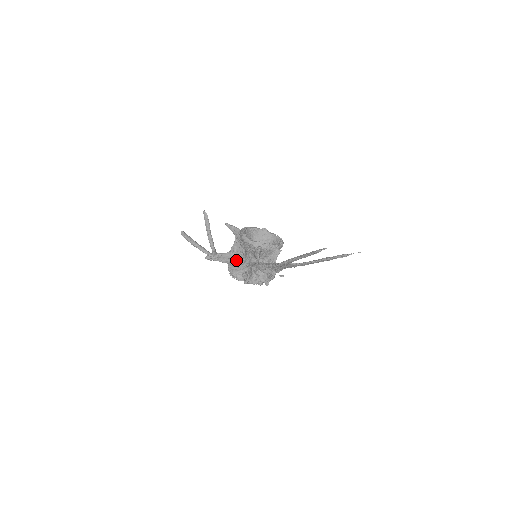
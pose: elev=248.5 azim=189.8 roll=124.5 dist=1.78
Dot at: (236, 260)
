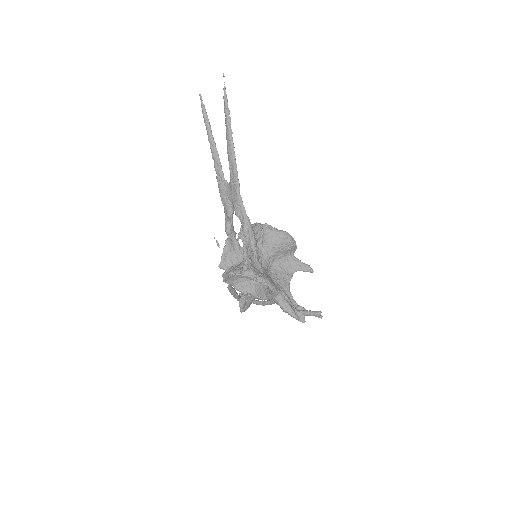
Dot at: occluded
